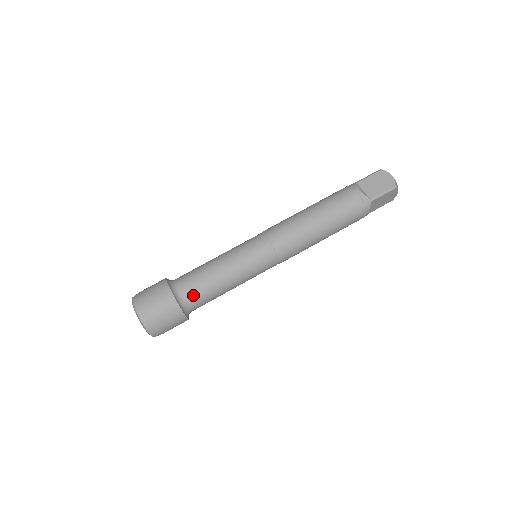
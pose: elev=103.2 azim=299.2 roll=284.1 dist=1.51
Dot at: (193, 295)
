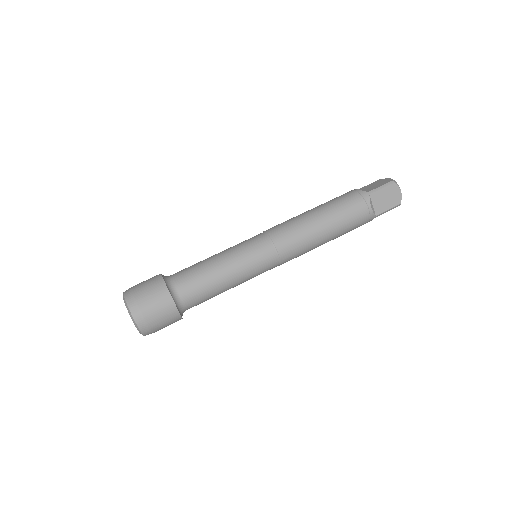
Dot at: (194, 303)
